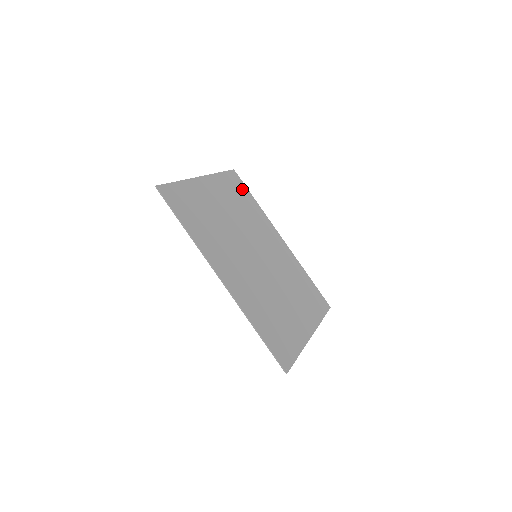
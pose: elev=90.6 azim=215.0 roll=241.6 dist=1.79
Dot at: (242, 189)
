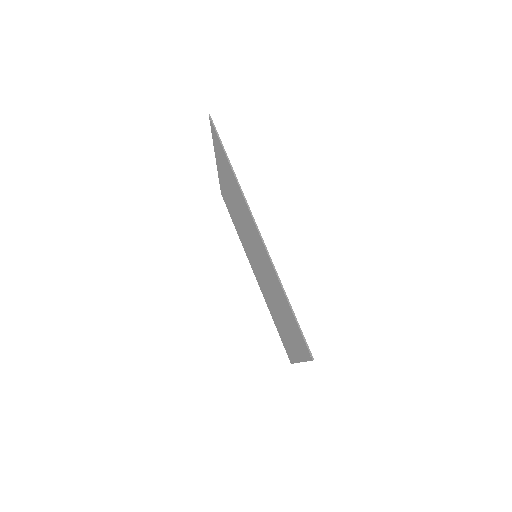
Dot at: occluded
